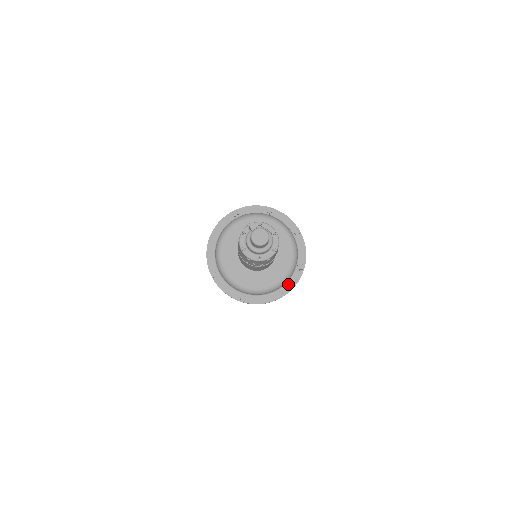
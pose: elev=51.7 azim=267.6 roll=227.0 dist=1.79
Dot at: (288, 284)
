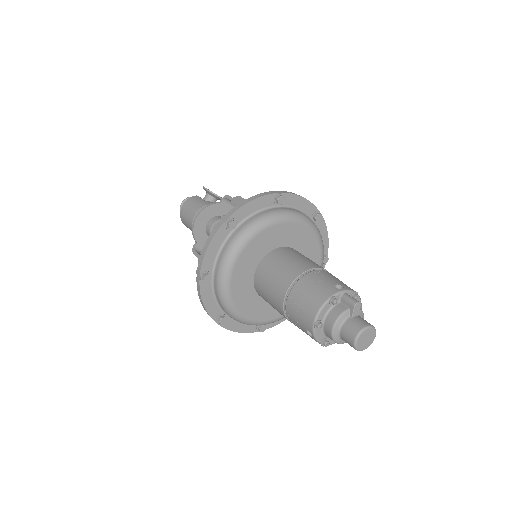
Dot at: occluded
